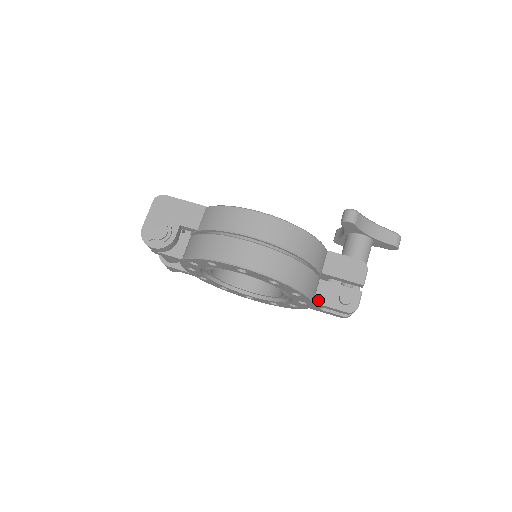
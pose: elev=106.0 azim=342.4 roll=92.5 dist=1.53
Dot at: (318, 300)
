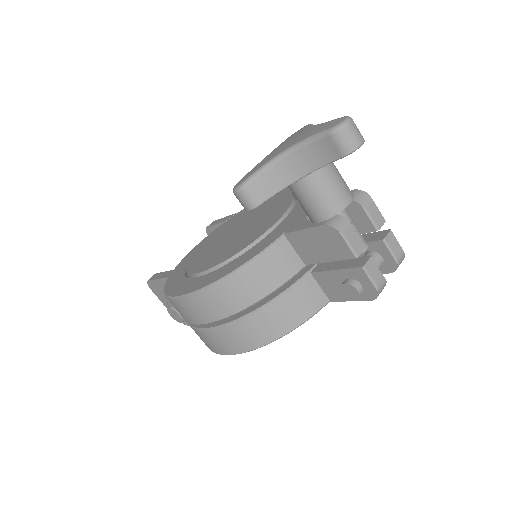
Dot at: (332, 298)
